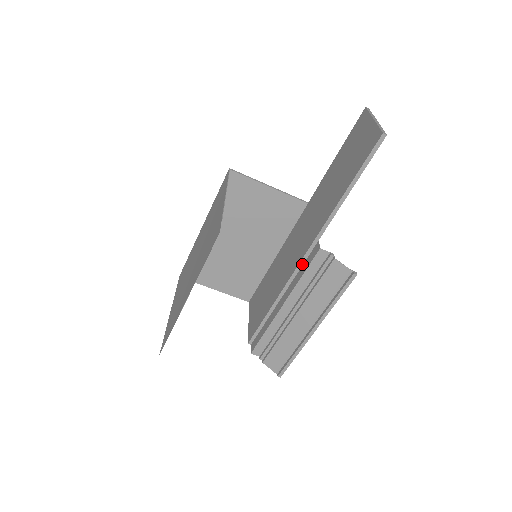
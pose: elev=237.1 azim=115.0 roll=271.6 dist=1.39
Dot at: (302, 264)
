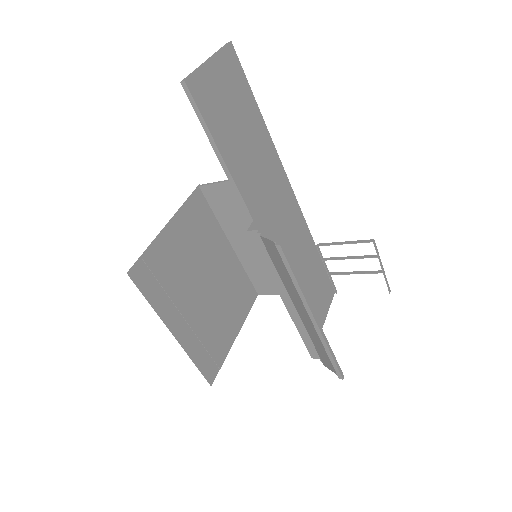
Dot at: occluded
